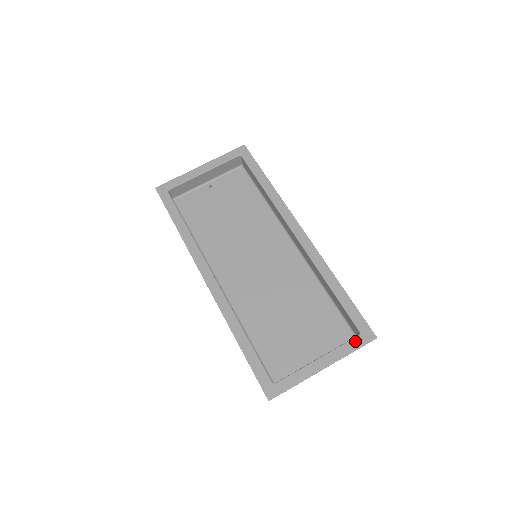
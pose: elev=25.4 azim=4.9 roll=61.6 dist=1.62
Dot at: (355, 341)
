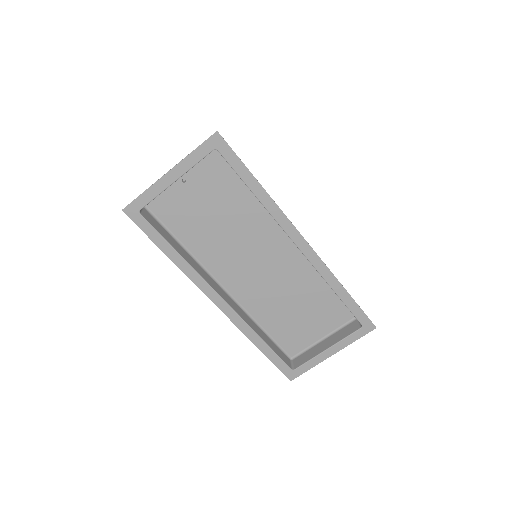
Dot at: (358, 333)
